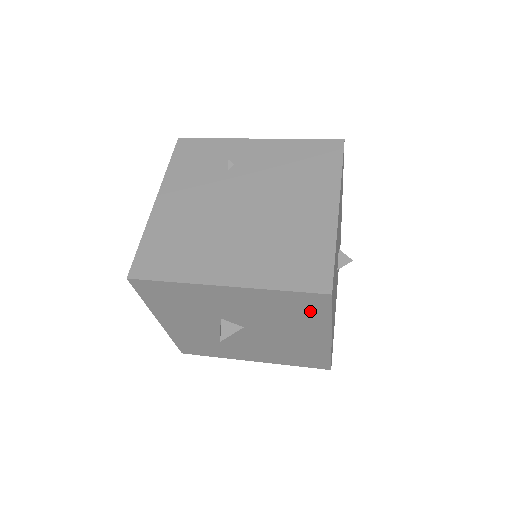
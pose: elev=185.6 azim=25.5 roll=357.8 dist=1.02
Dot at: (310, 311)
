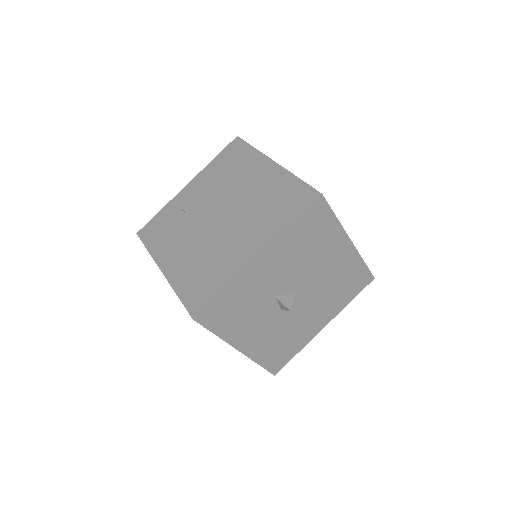
Dot at: (321, 226)
